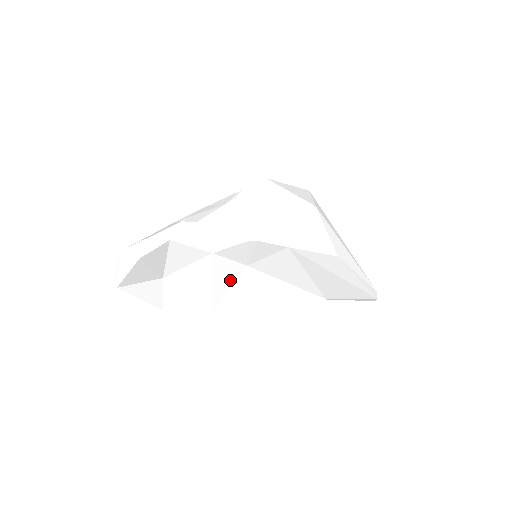
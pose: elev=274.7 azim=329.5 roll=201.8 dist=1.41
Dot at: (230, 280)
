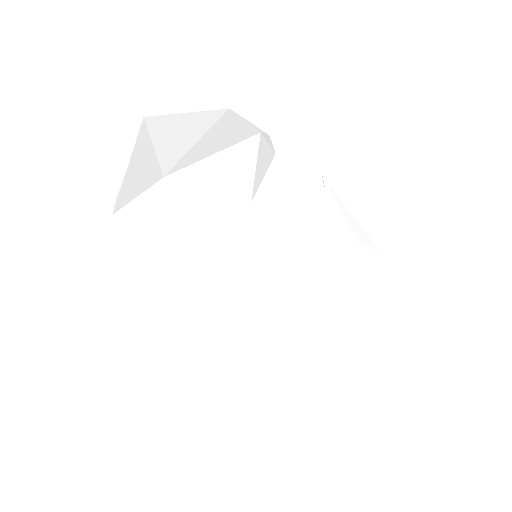
Dot at: (205, 257)
